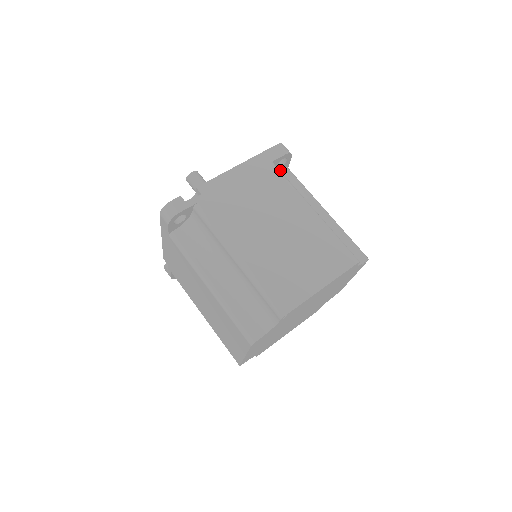
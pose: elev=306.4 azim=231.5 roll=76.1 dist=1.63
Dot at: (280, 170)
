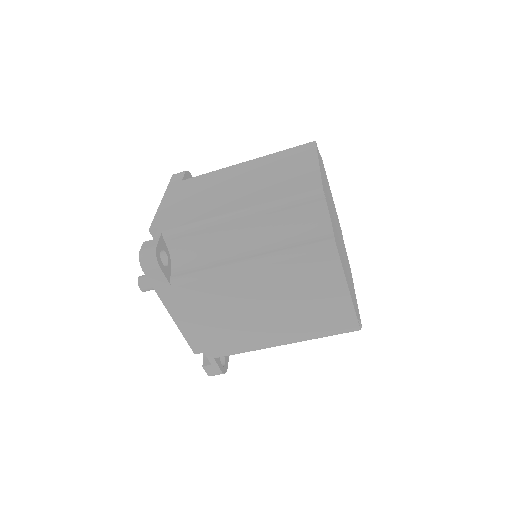
Dot at: occluded
